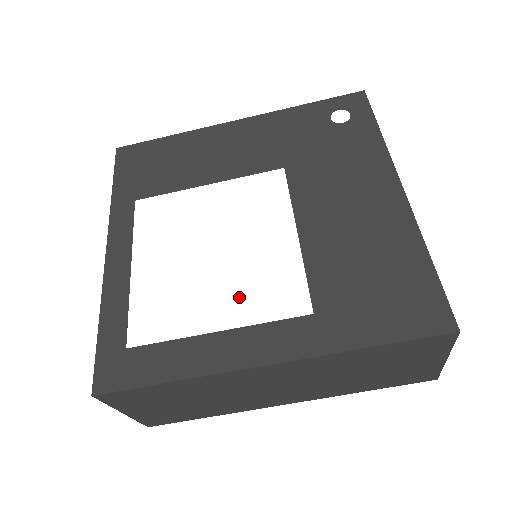
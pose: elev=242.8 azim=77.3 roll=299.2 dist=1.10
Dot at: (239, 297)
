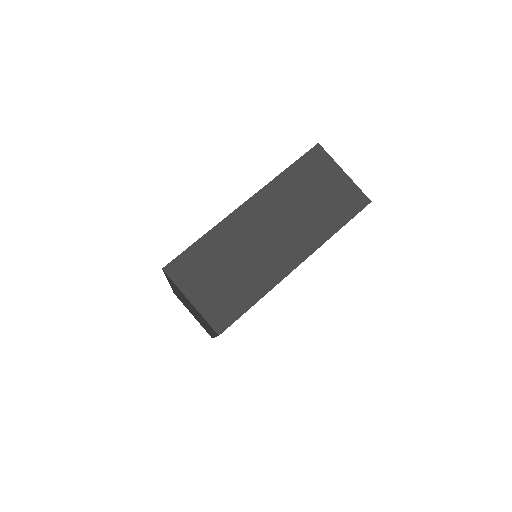
Dot at: occluded
